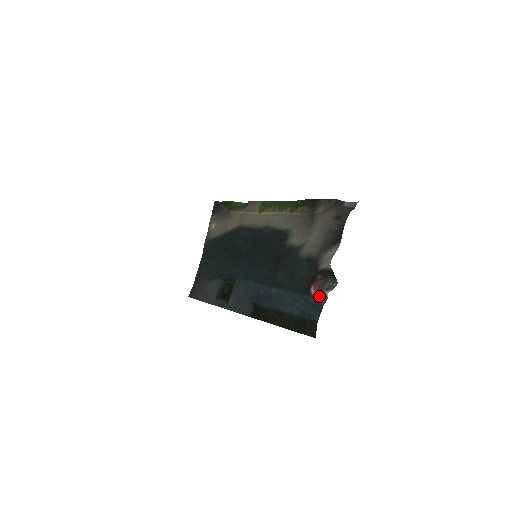
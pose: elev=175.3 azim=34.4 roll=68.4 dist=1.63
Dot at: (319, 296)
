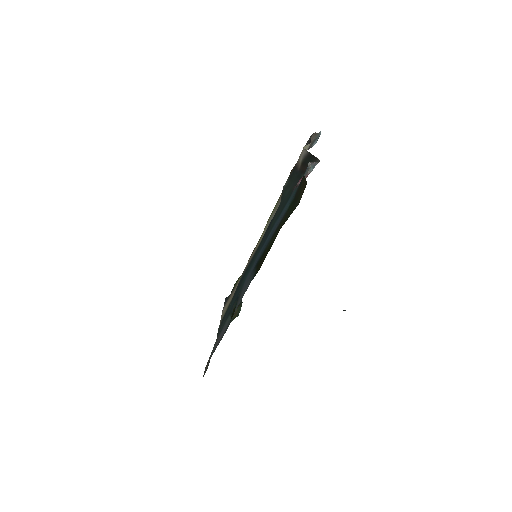
Dot at: (305, 176)
